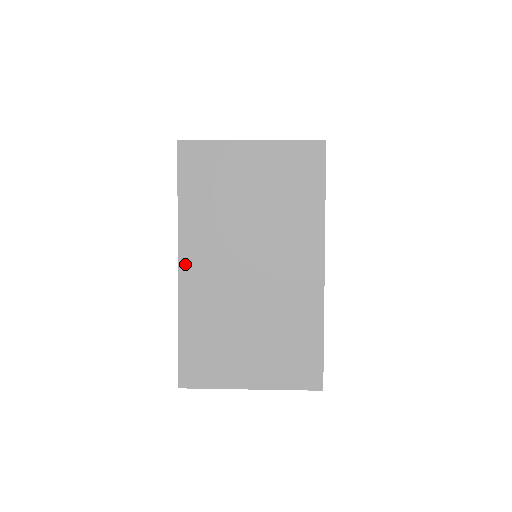
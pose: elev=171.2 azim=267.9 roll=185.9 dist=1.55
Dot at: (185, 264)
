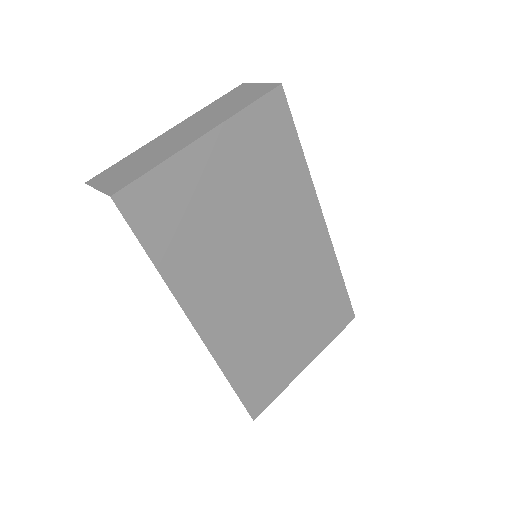
Dot at: (203, 324)
